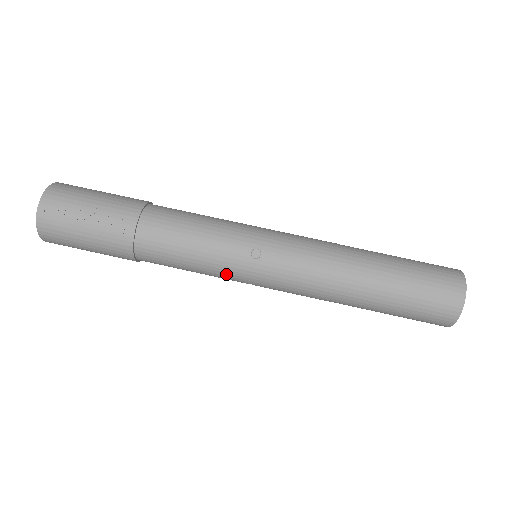
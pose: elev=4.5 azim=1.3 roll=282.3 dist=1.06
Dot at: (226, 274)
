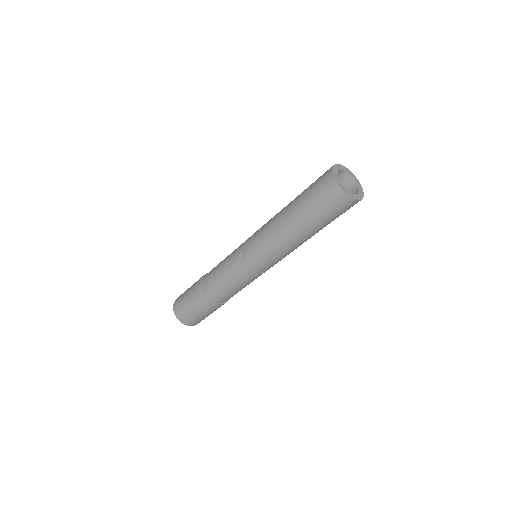
Dot at: (244, 276)
